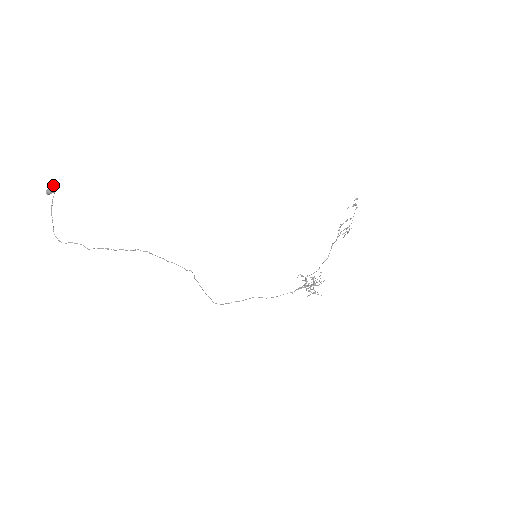
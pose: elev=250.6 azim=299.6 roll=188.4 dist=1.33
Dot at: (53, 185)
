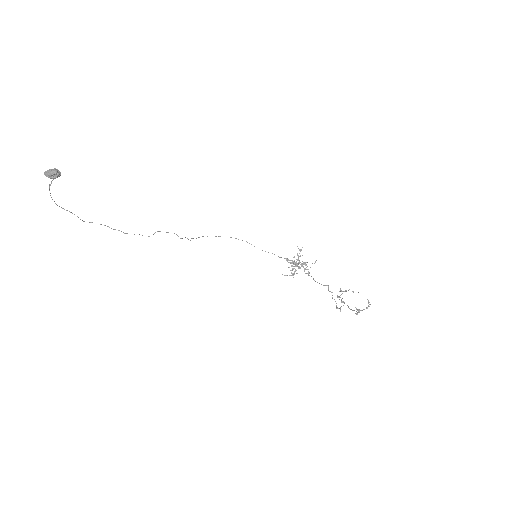
Dot at: (53, 178)
